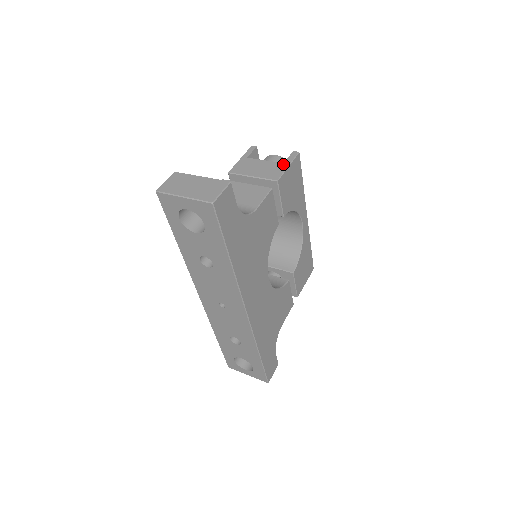
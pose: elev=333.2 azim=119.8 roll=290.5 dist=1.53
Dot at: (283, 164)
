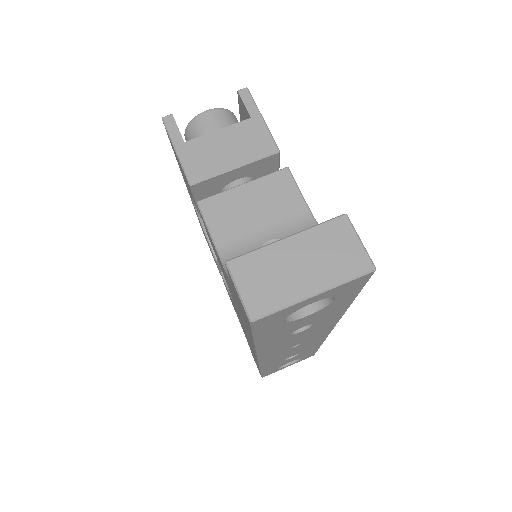
Dot at: (252, 120)
